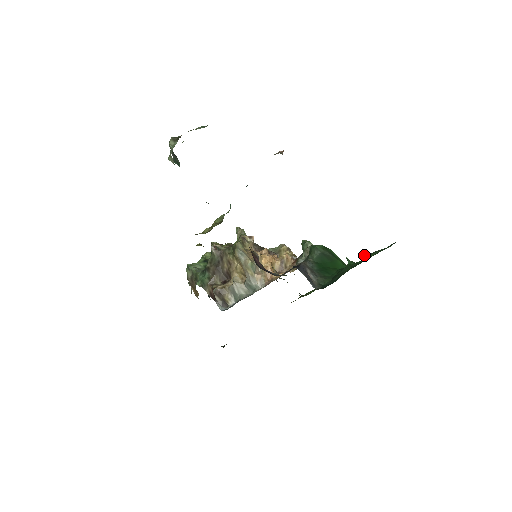
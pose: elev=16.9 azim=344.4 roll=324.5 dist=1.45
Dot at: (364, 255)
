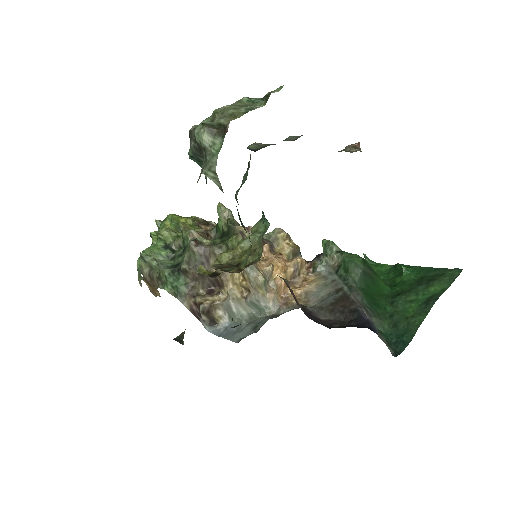
Dot at: (405, 268)
